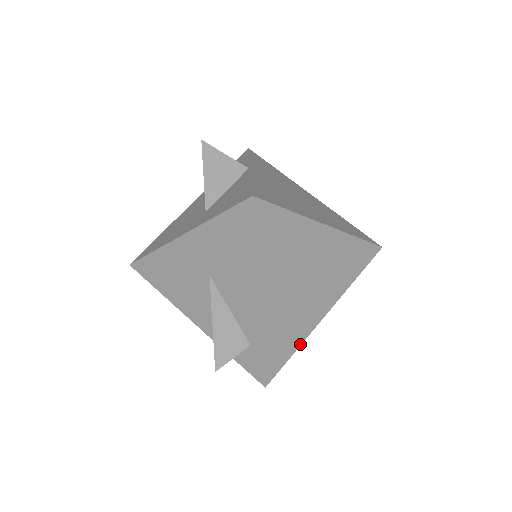
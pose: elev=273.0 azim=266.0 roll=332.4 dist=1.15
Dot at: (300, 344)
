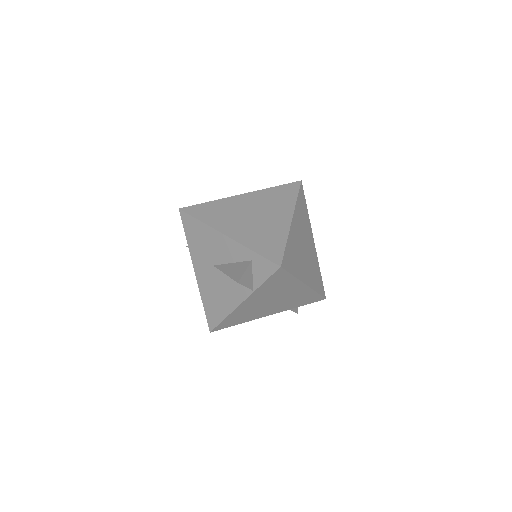
Dot at: (286, 238)
